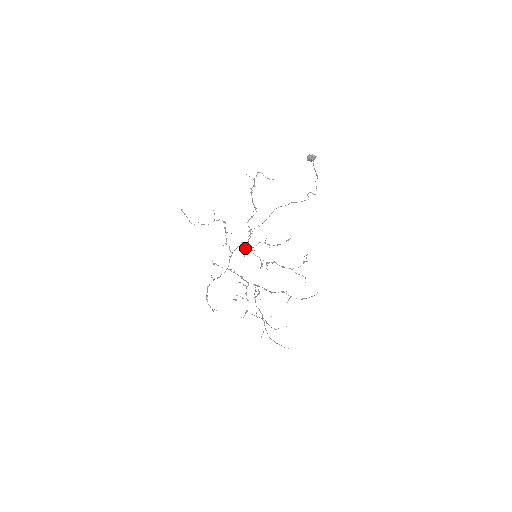
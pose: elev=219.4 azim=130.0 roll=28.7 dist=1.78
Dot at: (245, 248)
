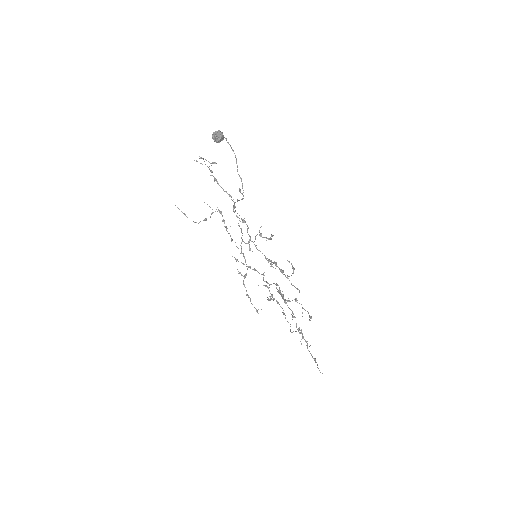
Dot at: (248, 243)
